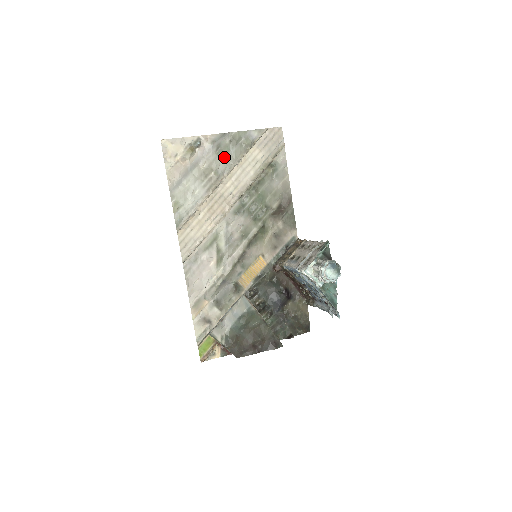
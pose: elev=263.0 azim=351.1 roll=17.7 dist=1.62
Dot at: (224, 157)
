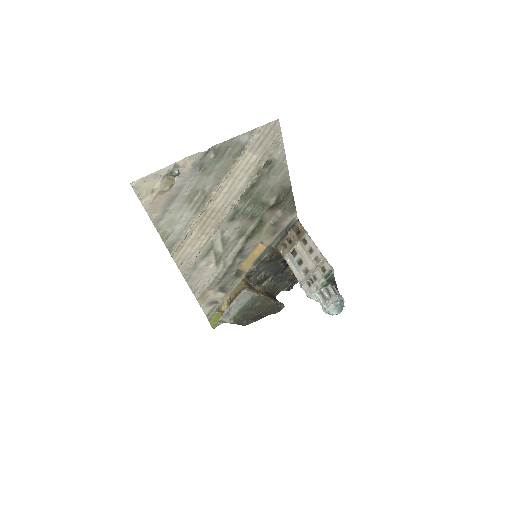
Dot at: (210, 174)
